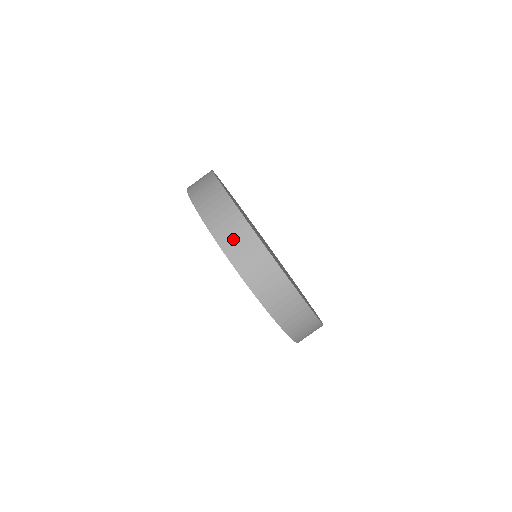
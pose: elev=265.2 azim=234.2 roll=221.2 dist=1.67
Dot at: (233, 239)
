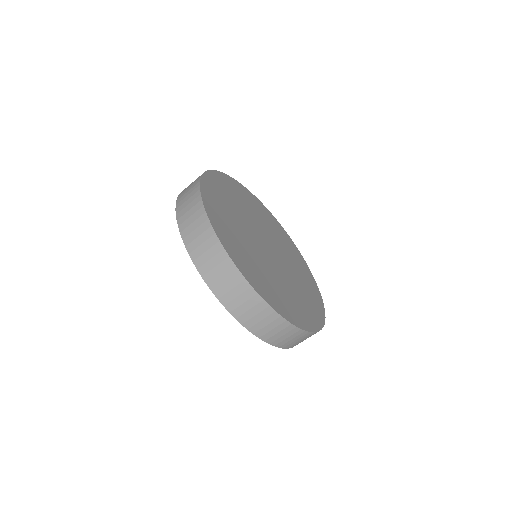
Dot at: (272, 332)
